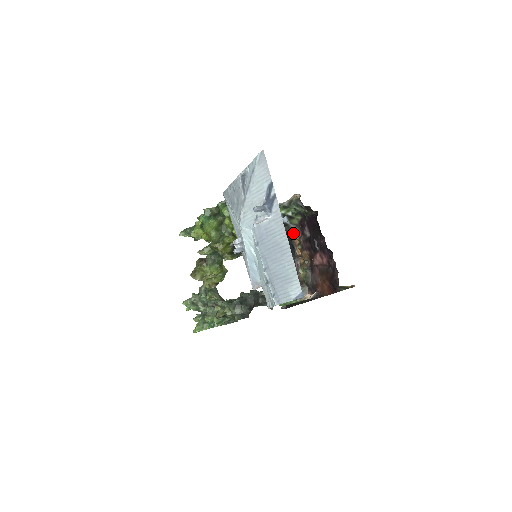
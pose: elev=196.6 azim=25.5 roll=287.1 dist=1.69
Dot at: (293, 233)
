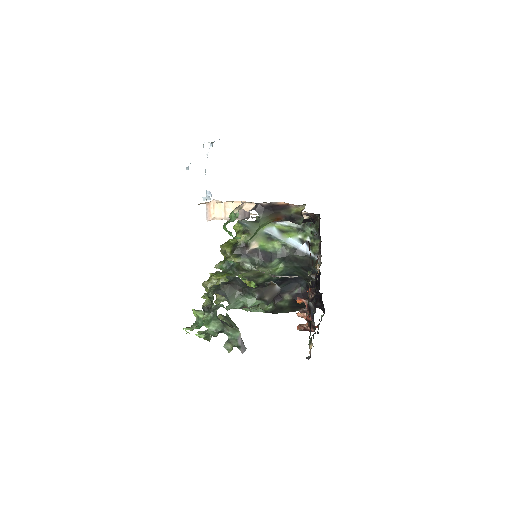
Dot at: occluded
